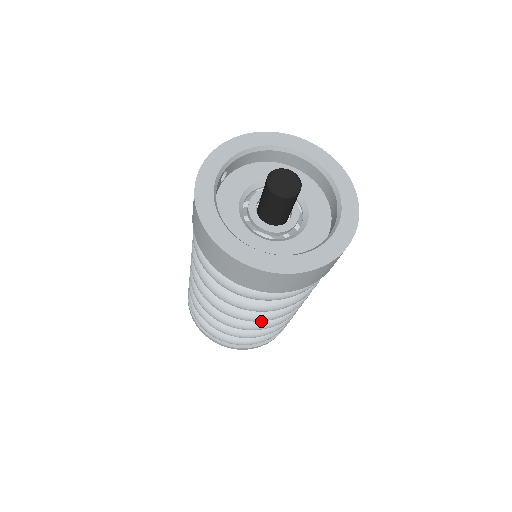
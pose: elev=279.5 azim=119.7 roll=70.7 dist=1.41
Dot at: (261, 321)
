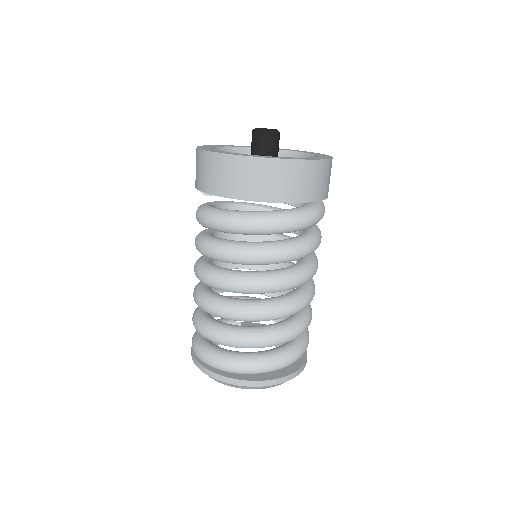
Dot at: (288, 299)
